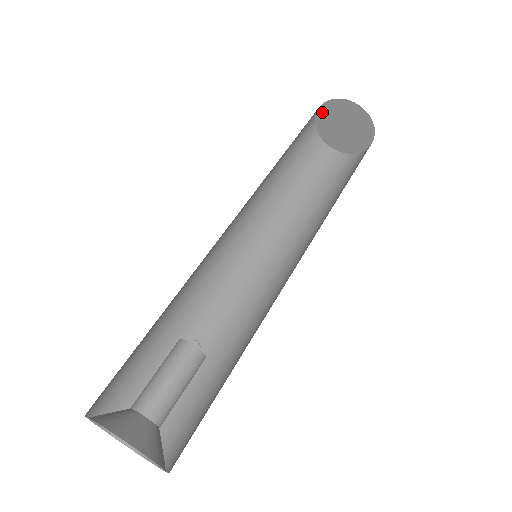
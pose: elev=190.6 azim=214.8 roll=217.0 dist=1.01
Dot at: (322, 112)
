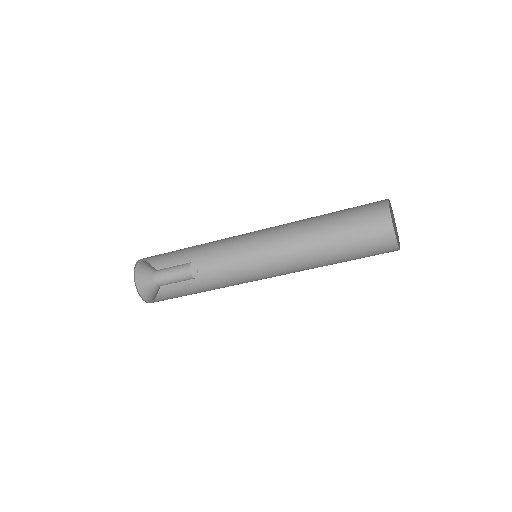
Dot at: (392, 221)
